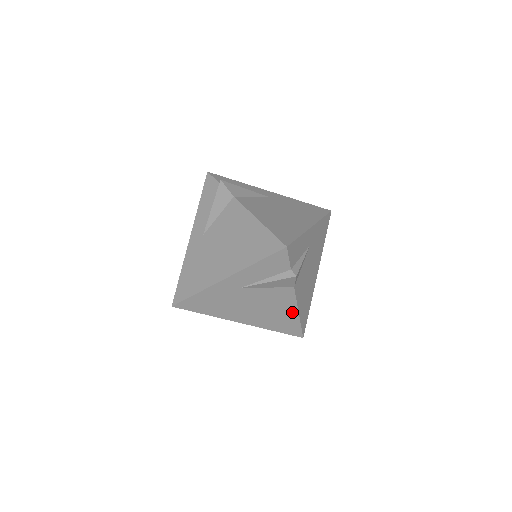
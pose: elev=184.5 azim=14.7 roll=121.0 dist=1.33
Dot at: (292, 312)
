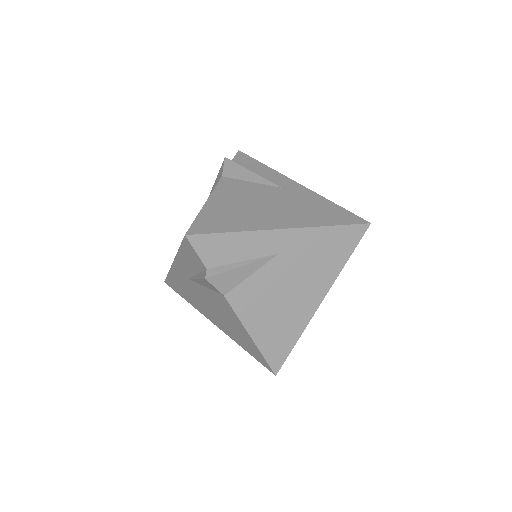
Dot at: (244, 332)
